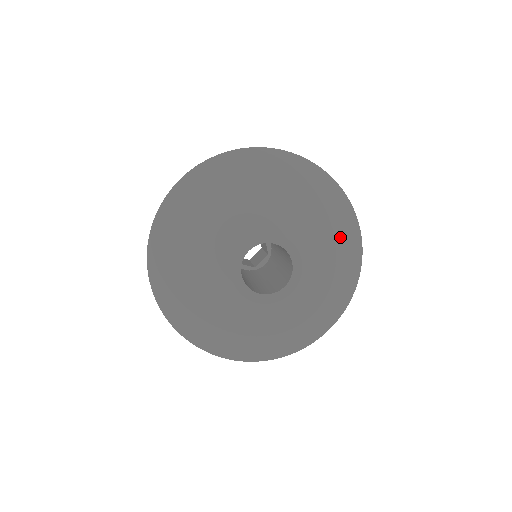
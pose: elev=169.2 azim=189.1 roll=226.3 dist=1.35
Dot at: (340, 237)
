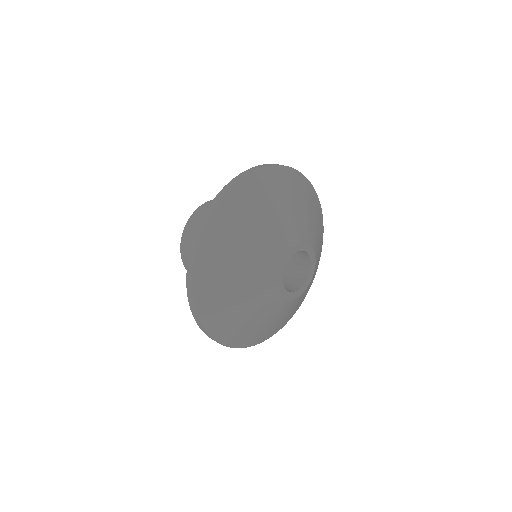
Dot at: occluded
